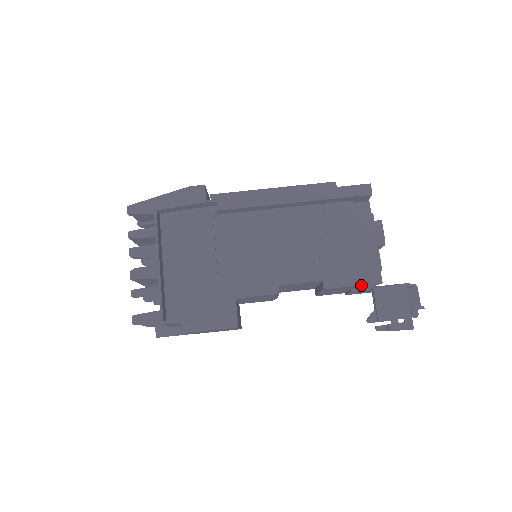
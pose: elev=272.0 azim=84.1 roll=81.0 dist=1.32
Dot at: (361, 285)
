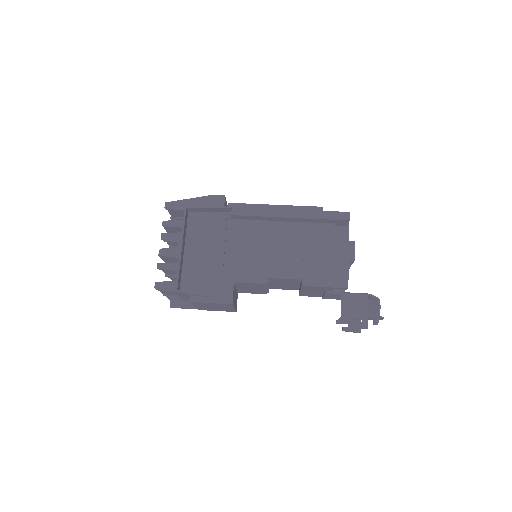
Dot at: (331, 287)
